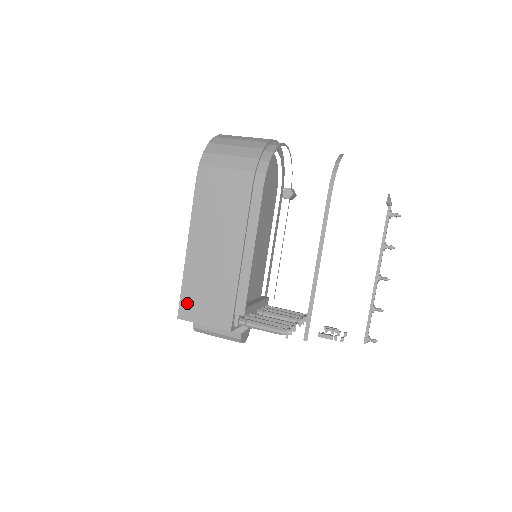
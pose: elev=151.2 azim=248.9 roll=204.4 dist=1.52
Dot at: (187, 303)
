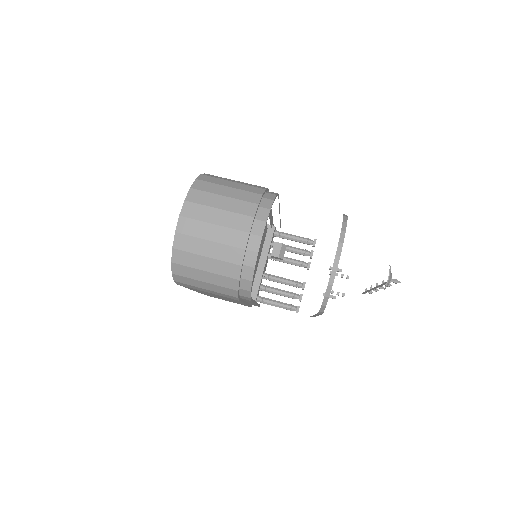
Dot at: occluded
